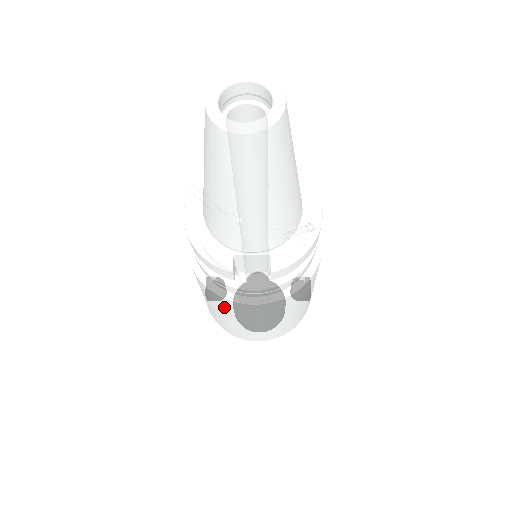
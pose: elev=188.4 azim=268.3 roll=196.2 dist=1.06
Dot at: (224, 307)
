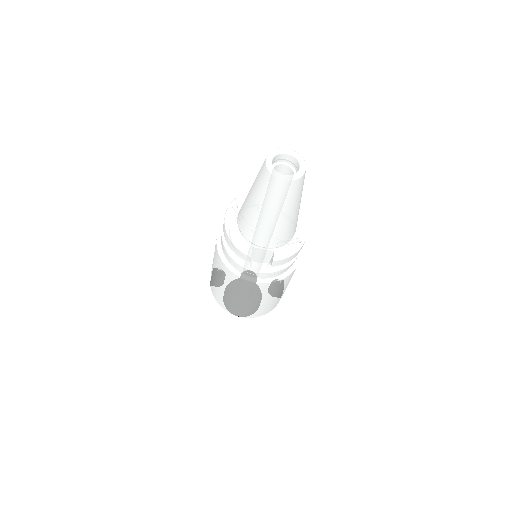
Dot at: (232, 283)
